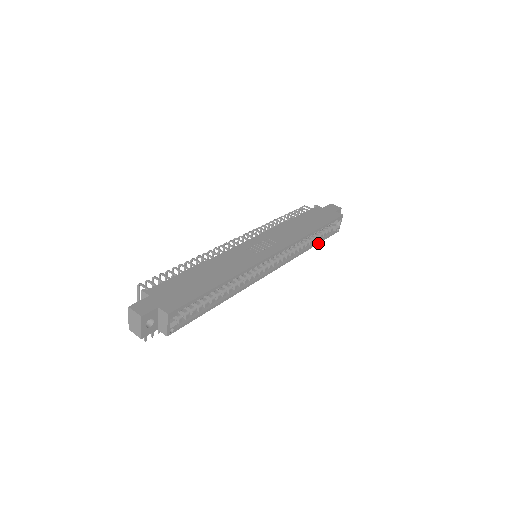
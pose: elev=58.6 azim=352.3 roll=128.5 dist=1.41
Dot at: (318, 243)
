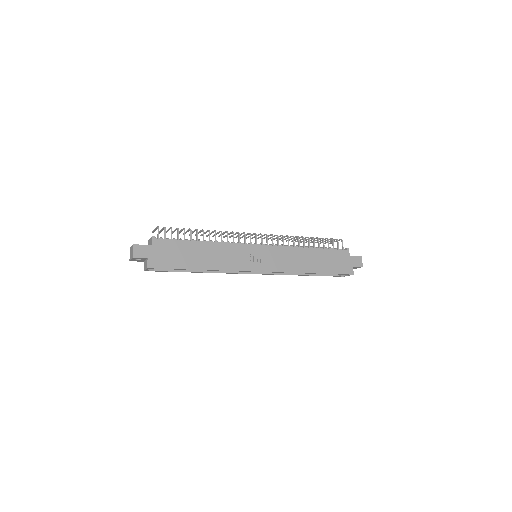
Dot at: (314, 275)
